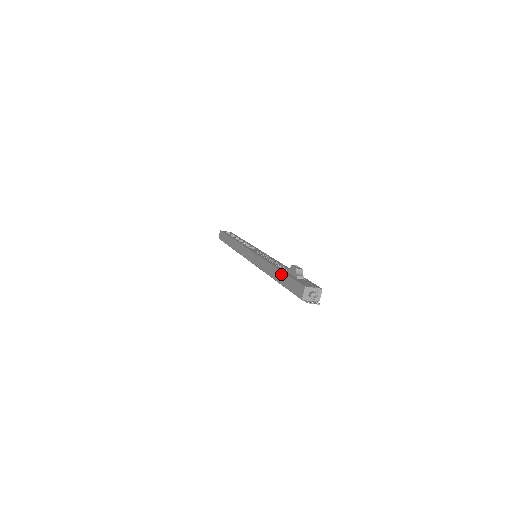
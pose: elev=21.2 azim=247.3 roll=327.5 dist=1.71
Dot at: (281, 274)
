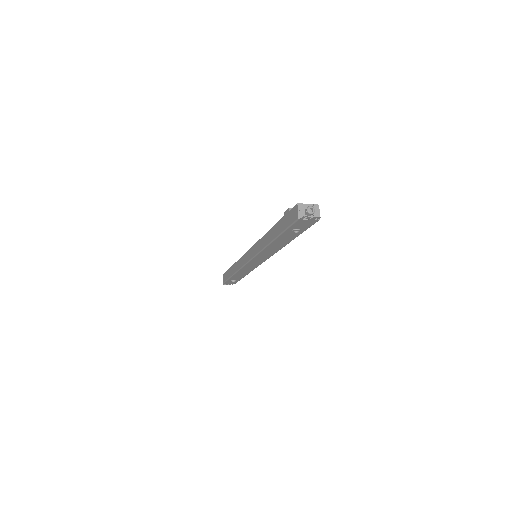
Dot at: (276, 226)
